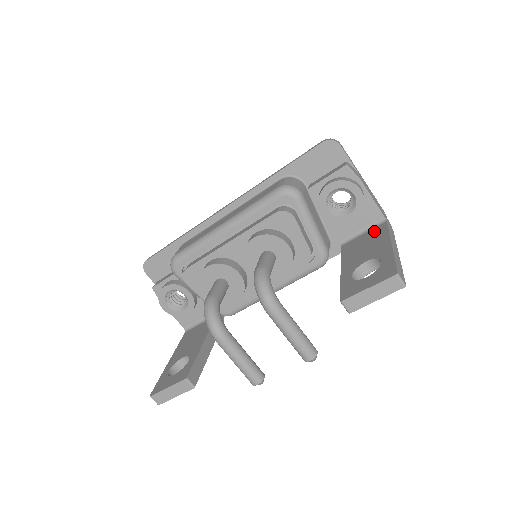
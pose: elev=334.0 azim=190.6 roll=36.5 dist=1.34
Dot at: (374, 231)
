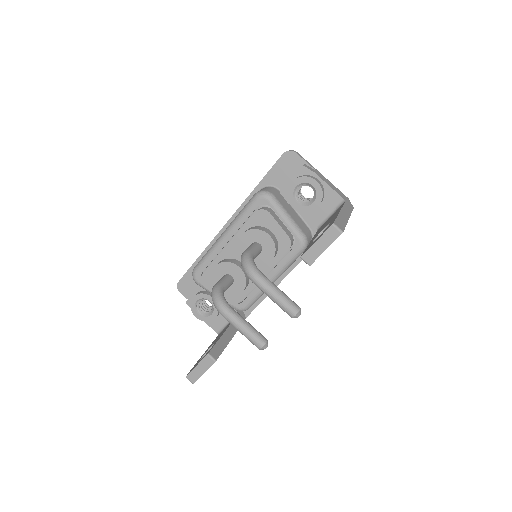
Dot at: (336, 211)
